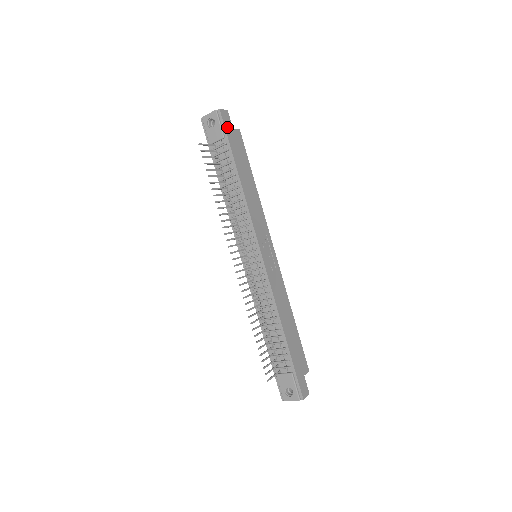
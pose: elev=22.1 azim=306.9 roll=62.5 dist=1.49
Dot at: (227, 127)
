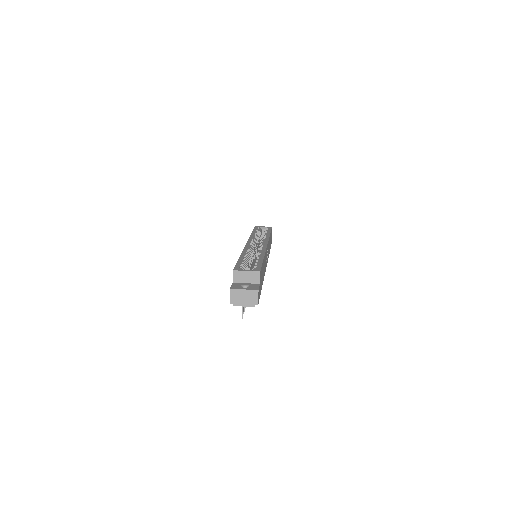
Dot at: (259, 294)
